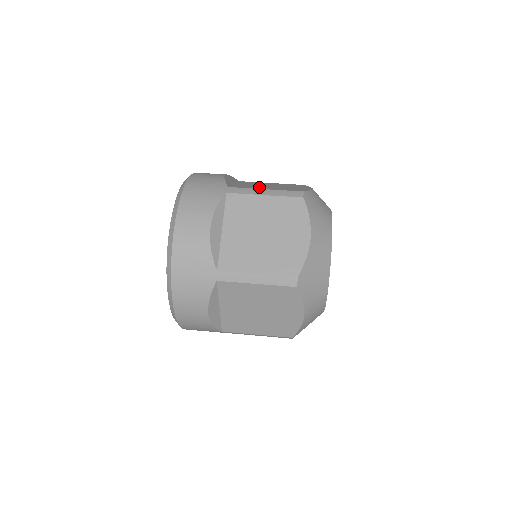
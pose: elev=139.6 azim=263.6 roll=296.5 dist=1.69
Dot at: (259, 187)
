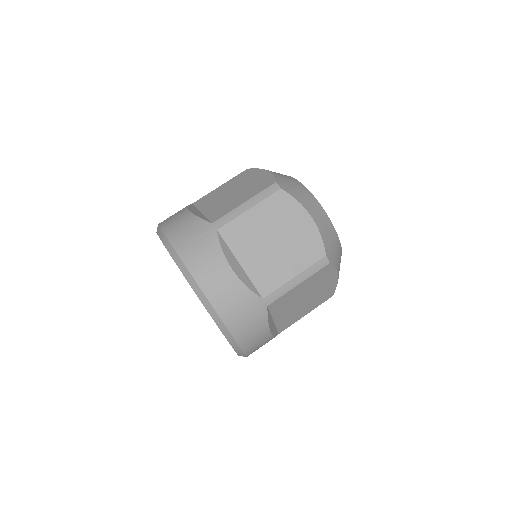
Dot at: (280, 269)
